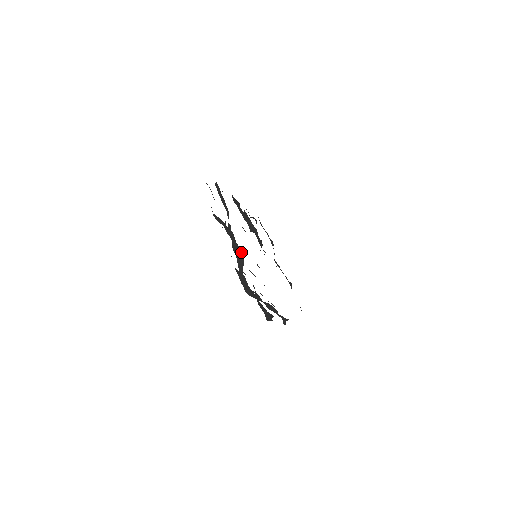
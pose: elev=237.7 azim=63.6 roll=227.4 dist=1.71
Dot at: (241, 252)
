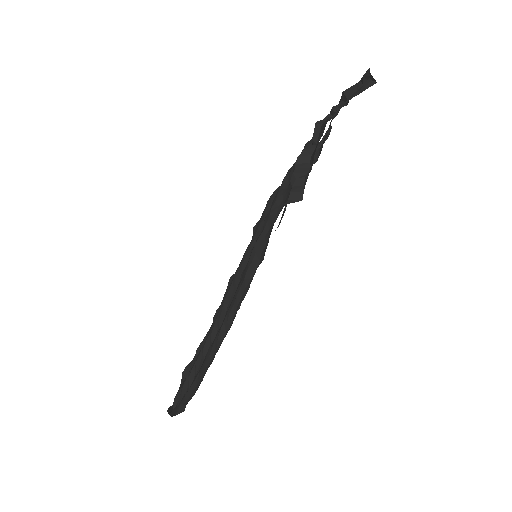
Dot at: (318, 157)
